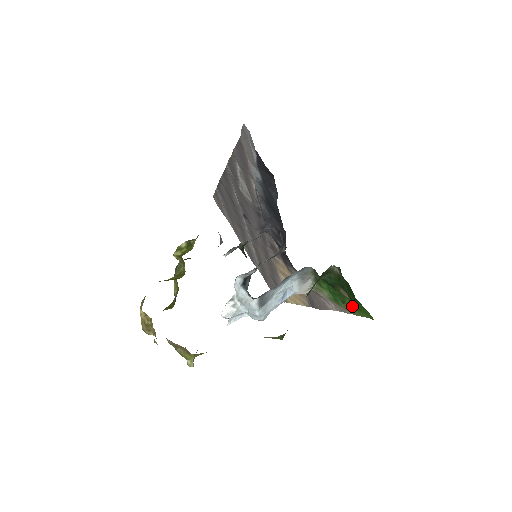
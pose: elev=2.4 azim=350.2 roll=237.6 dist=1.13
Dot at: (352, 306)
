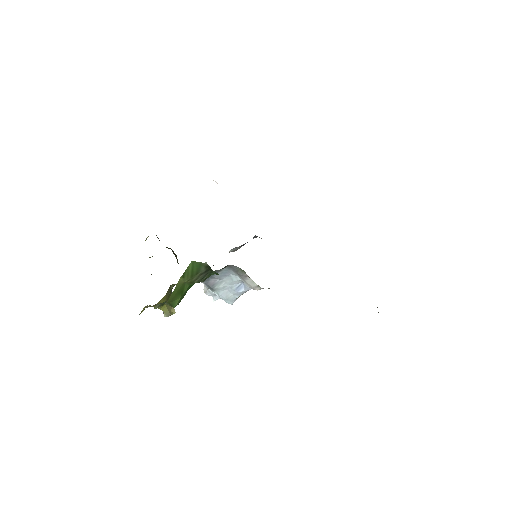
Dot at: occluded
